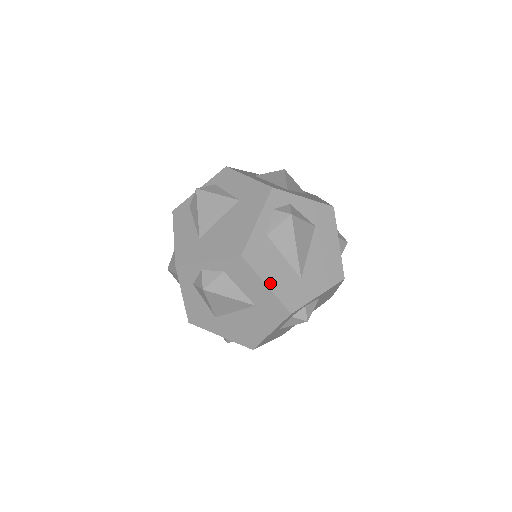
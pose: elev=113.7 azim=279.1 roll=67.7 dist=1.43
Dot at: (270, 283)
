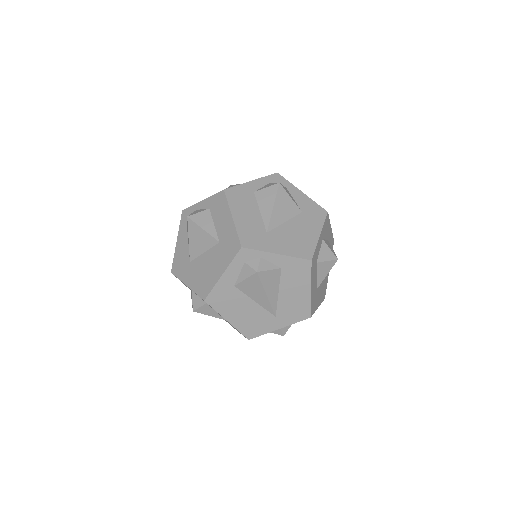
Dot at: (236, 218)
